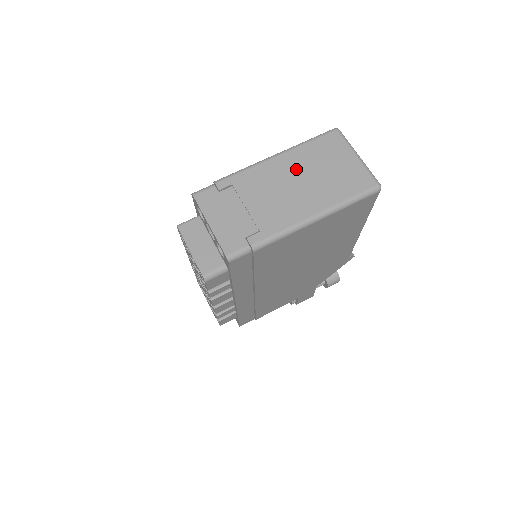
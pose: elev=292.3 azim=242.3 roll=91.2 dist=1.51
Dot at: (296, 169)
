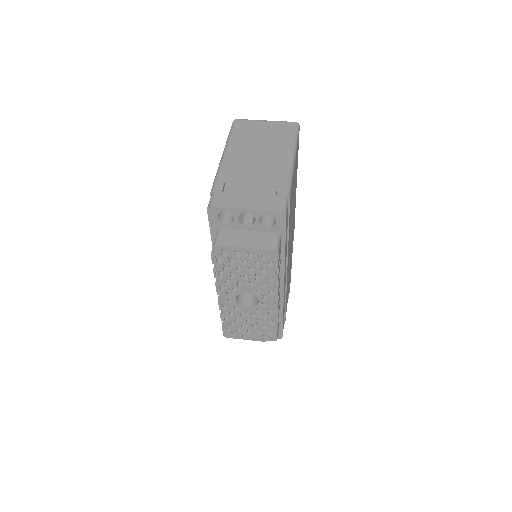
Dot at: (246, 148)
